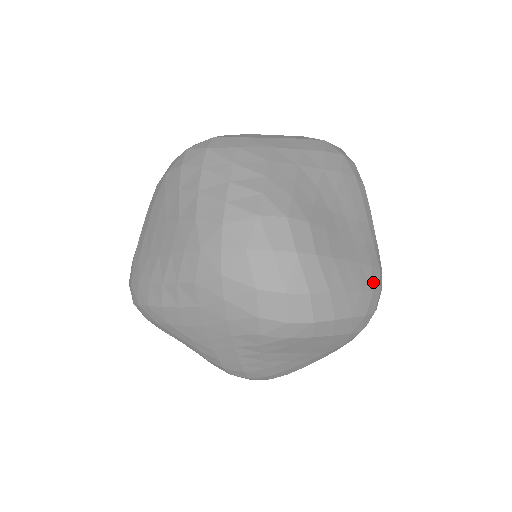
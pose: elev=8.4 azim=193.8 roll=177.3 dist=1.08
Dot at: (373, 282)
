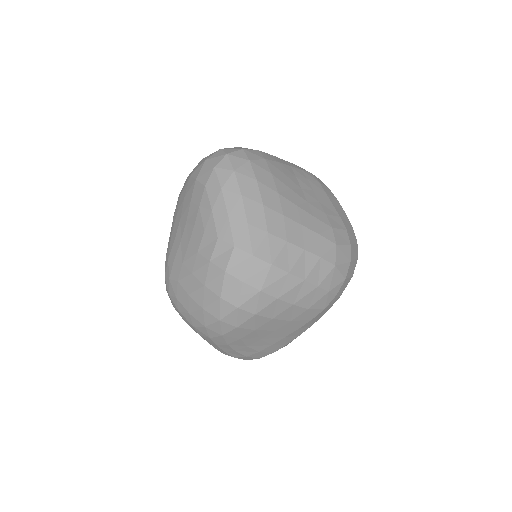
Dot at: (325, 185)
